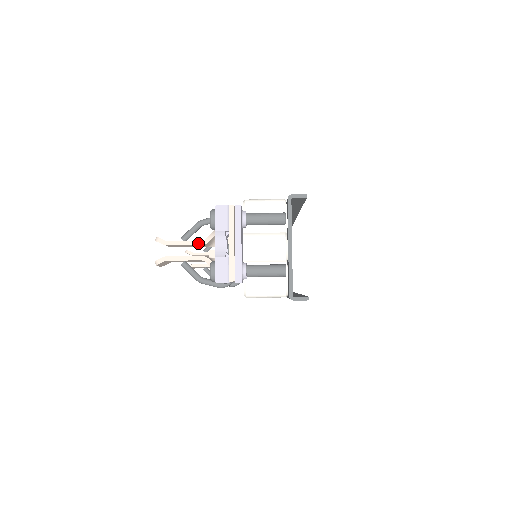
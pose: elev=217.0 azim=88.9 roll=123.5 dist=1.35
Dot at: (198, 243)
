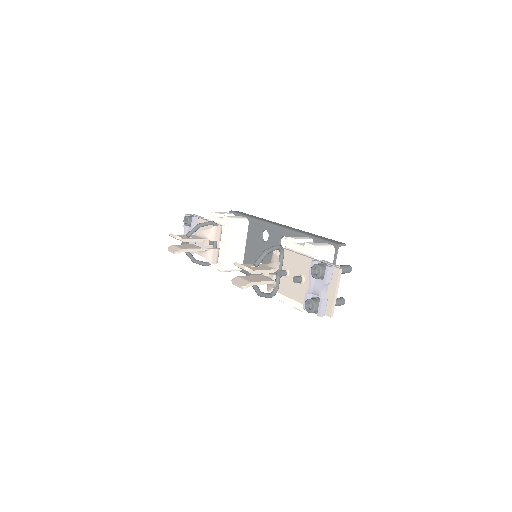
Dot at: (272, 271)
